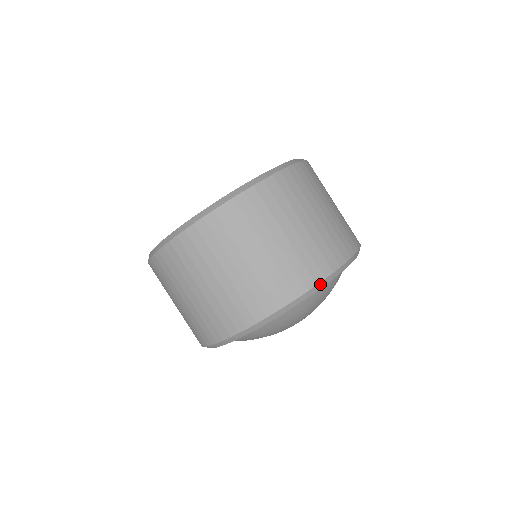
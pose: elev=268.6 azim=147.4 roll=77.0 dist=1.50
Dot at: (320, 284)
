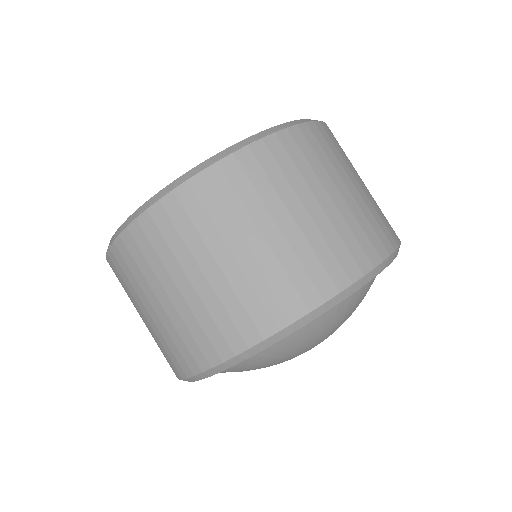
Dot at: (344, 292)
